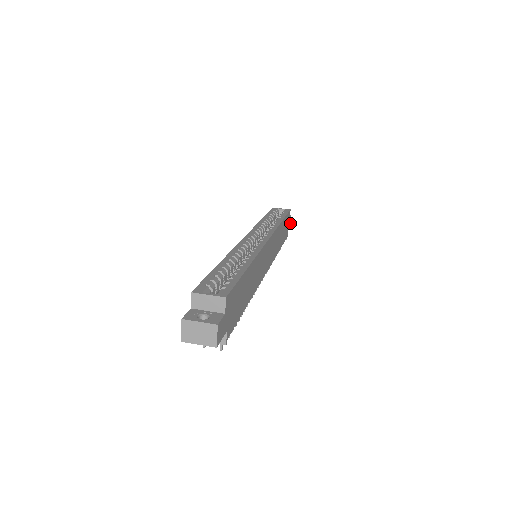
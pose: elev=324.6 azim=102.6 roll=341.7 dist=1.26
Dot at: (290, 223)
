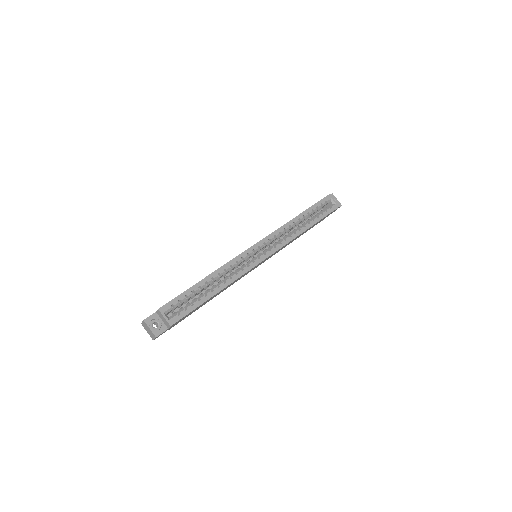
Dot at: occluded
